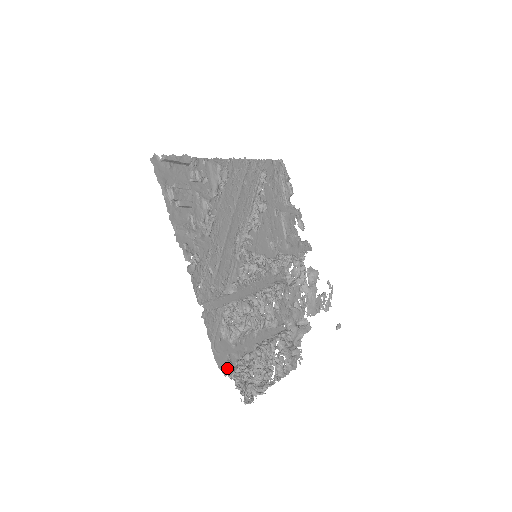
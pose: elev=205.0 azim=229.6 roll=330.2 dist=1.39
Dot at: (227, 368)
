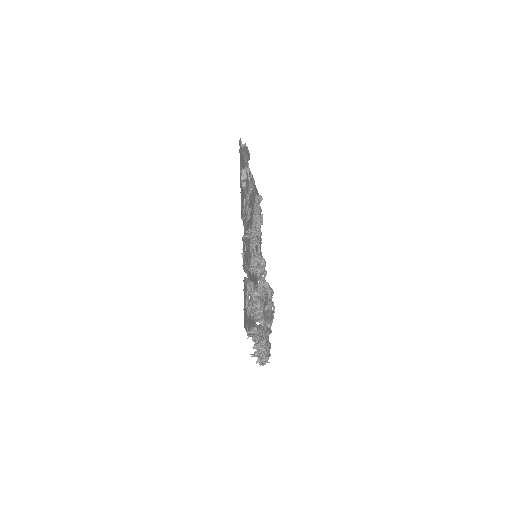
Dot at: (247, 332)
